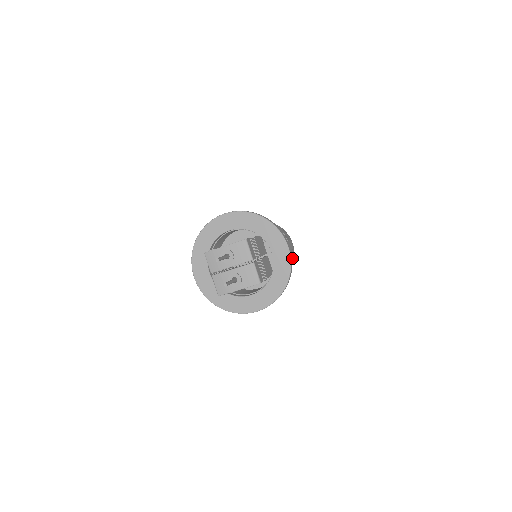
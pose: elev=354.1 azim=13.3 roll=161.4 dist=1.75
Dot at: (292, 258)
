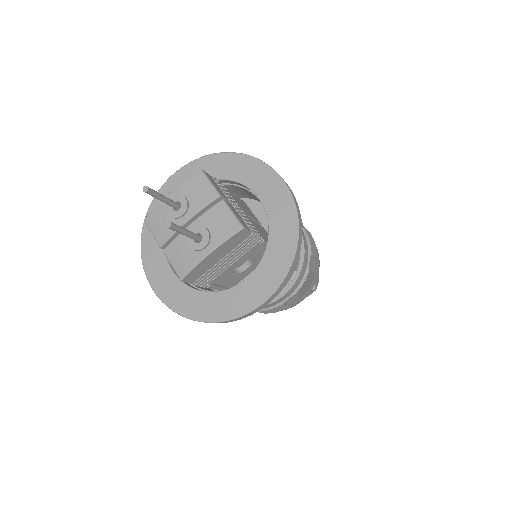
Dot at: (311, 243)
